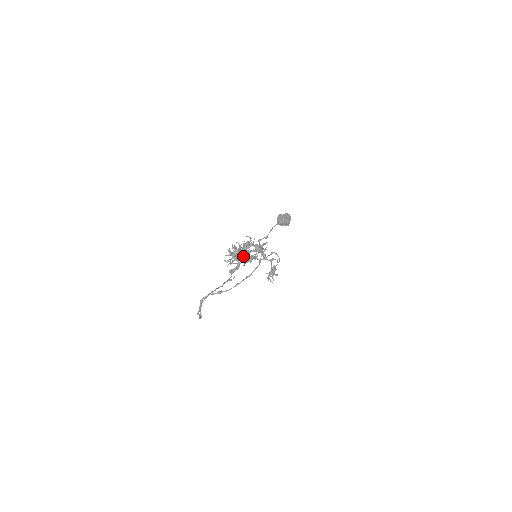
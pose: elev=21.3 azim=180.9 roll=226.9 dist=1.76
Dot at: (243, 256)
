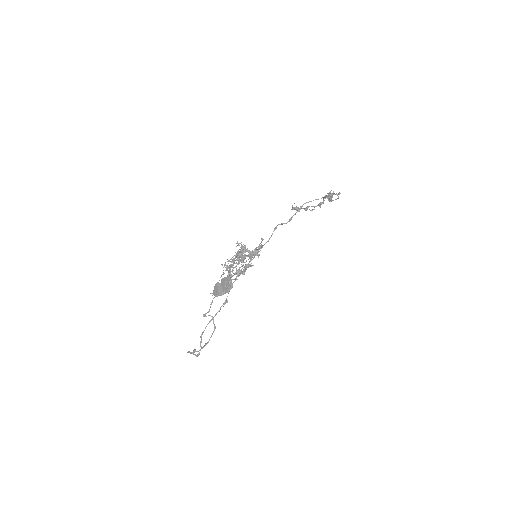
Dot at: (233, 275)
